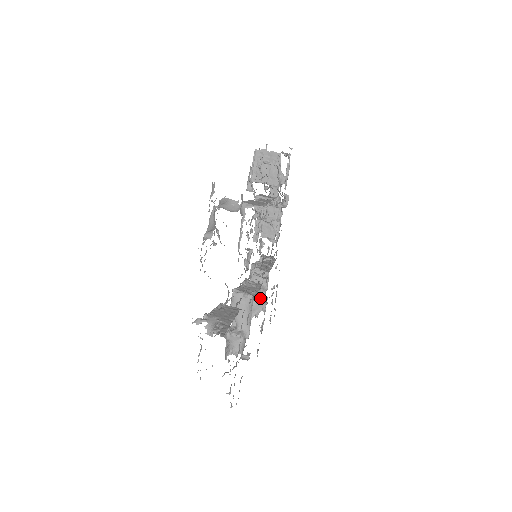
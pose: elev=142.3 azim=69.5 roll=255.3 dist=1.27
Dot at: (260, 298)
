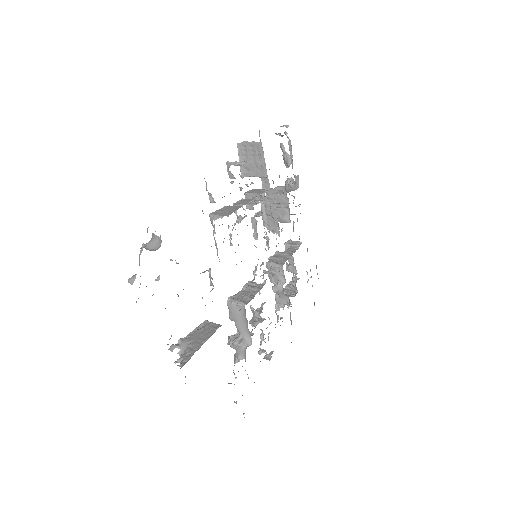
Dot at: (280, 292)
